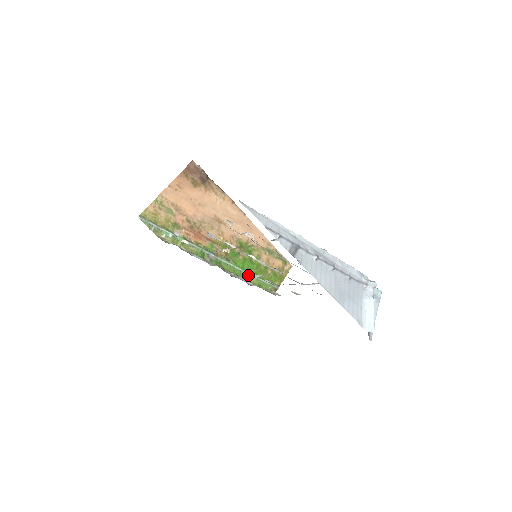
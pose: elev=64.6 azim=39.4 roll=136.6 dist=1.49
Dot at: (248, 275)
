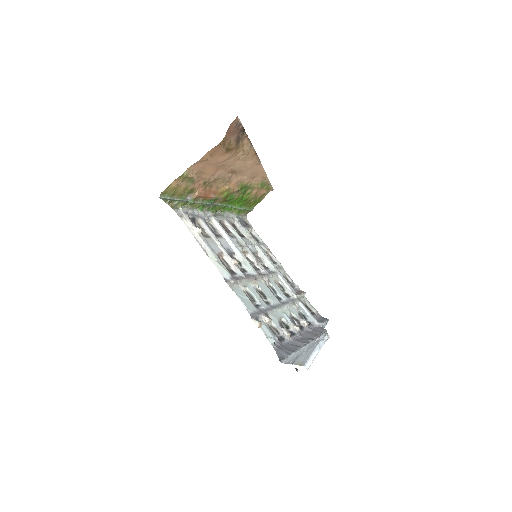
Dot at: (234, 208)
